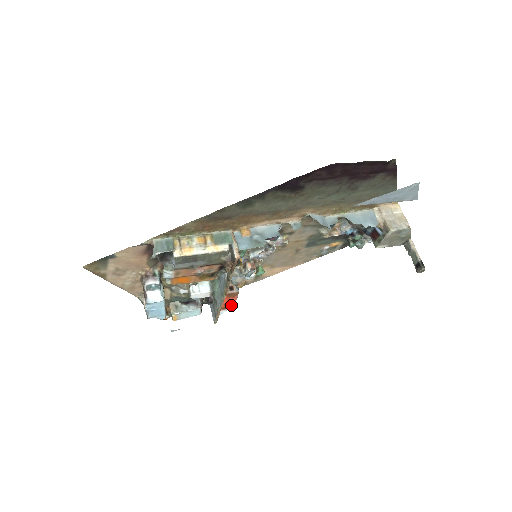
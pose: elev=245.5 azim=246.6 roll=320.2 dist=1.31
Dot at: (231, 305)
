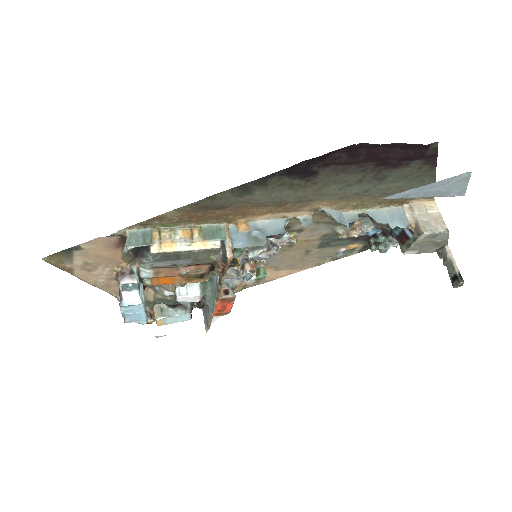
Dot at: (226, 311)
